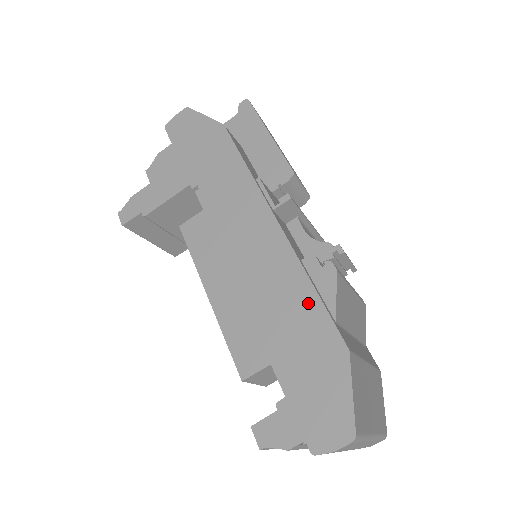
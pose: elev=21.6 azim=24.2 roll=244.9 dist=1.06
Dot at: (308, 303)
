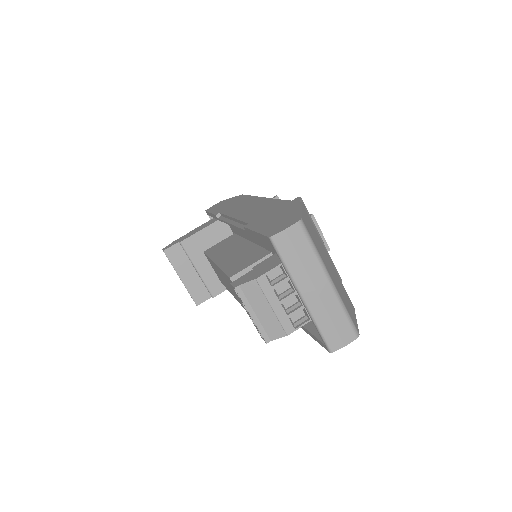
Dot at: (279, 205)
